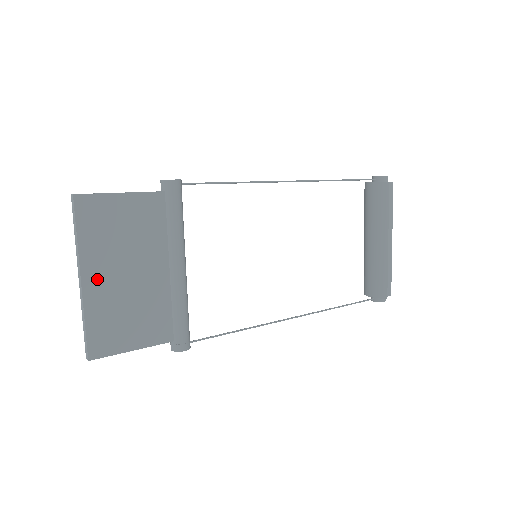
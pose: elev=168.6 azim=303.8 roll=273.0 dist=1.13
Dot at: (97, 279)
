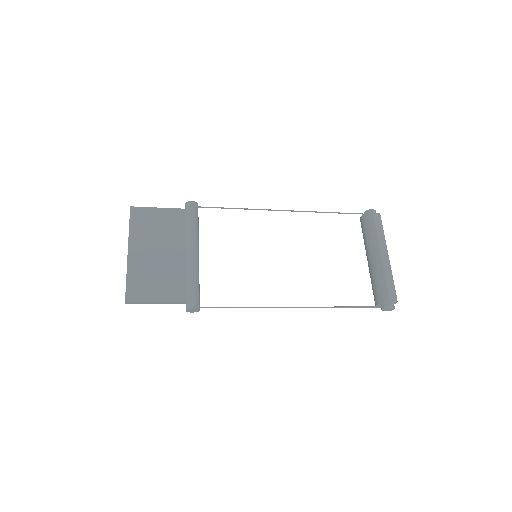
Dot at: (138, 253)
